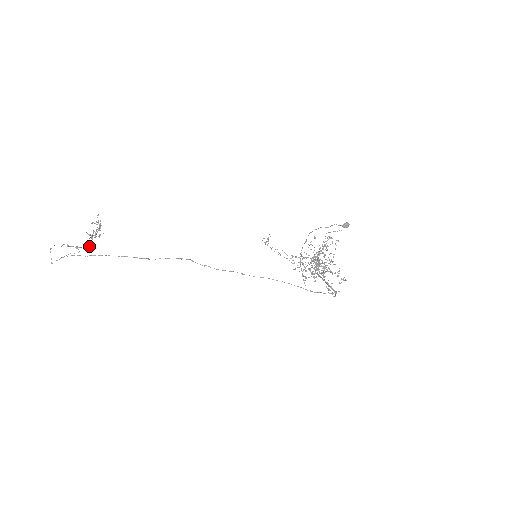
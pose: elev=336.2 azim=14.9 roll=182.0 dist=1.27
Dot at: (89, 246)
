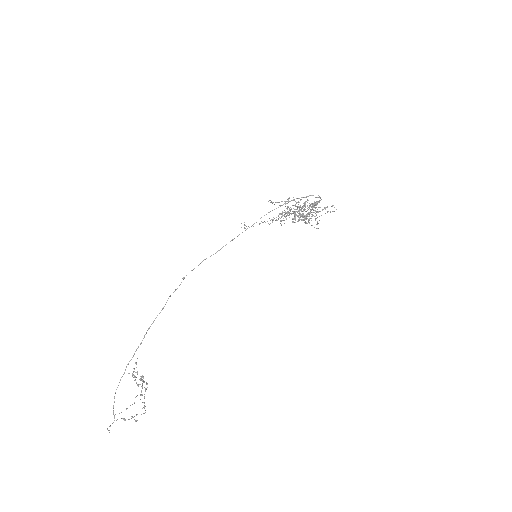
Dot at: occluded
